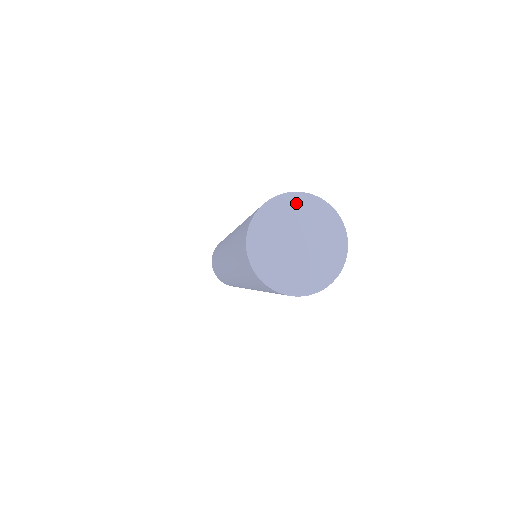
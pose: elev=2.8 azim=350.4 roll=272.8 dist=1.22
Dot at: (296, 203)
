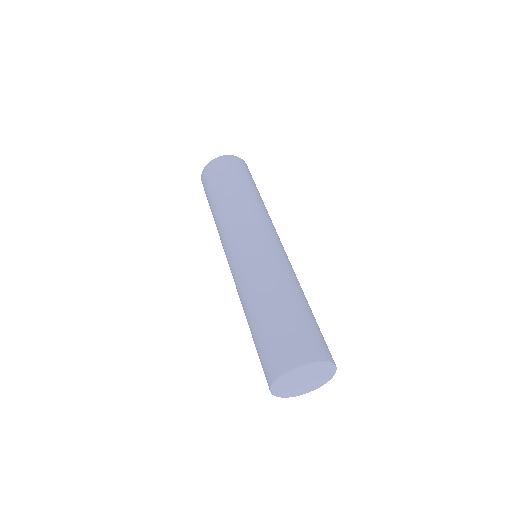
Dot at: (327, 368)
